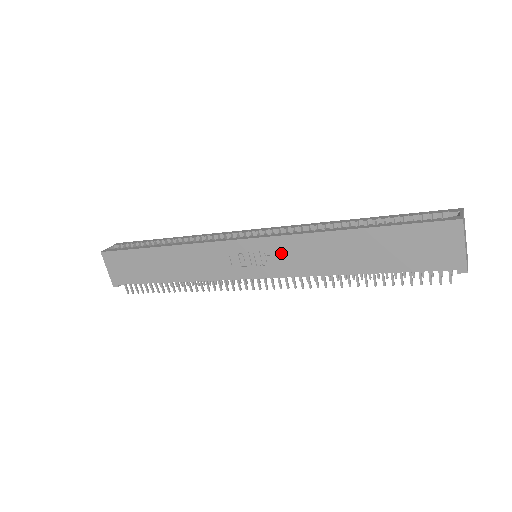
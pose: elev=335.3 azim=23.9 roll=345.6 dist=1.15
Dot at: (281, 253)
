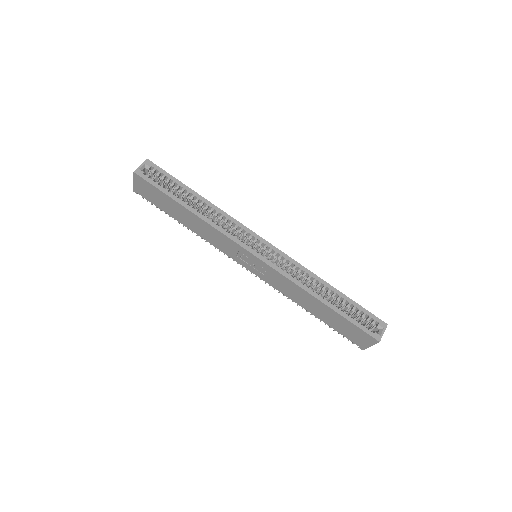
Dot at: (274, 277)
